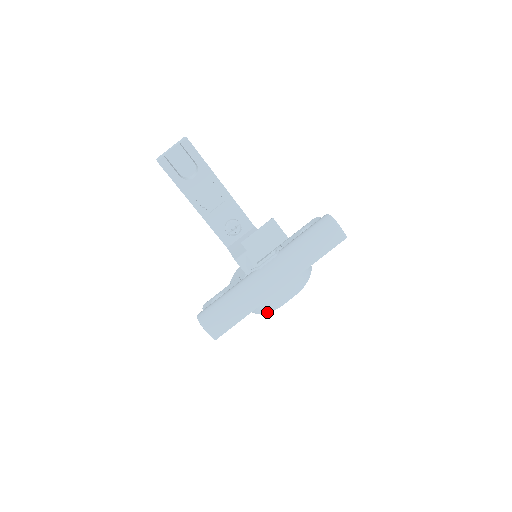
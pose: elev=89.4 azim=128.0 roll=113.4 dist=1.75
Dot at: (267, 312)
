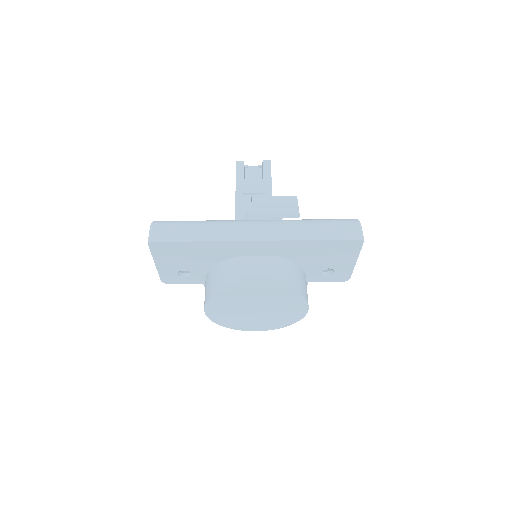
Dot at: (222, 291)
